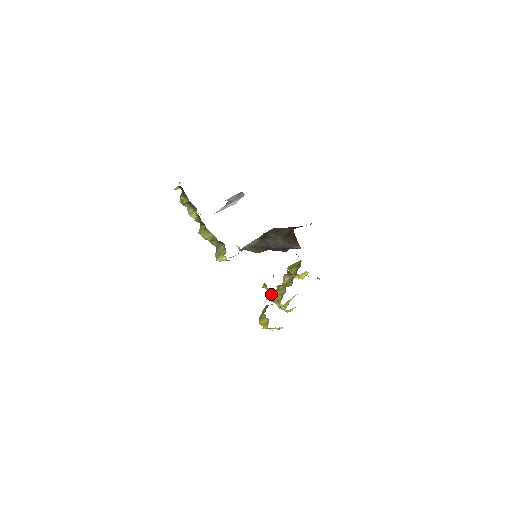
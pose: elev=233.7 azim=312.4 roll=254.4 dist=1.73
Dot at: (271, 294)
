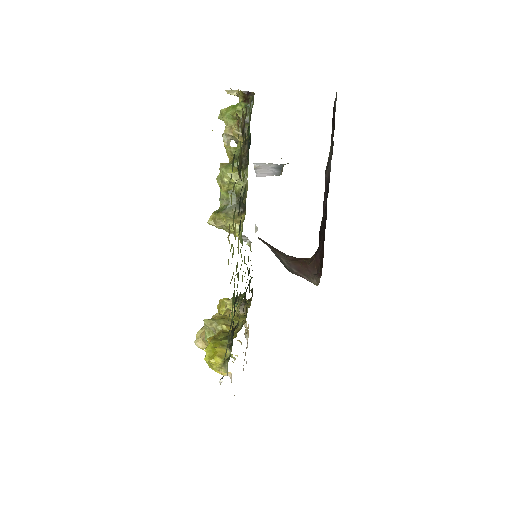
Dot at: occluded
